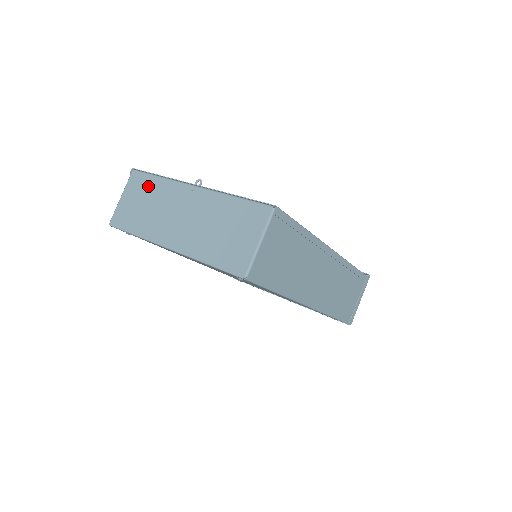
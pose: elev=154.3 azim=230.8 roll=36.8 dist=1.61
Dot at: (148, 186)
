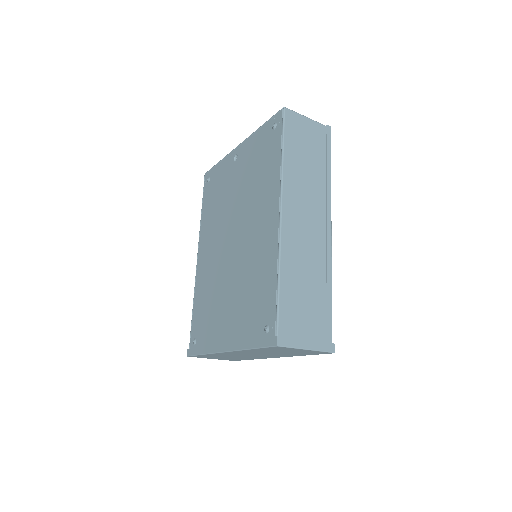
Dot at: occluded
